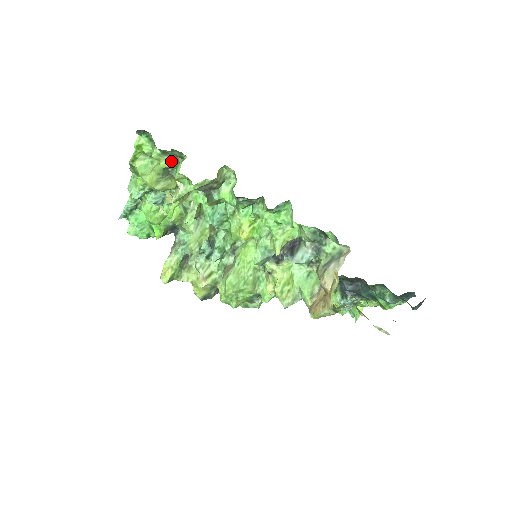
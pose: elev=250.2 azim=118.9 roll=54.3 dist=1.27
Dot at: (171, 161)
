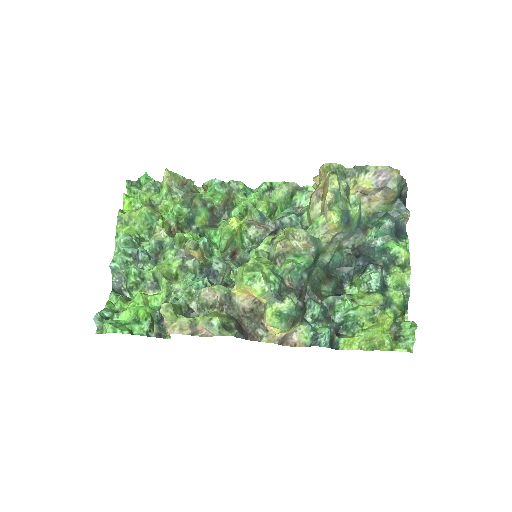
Dot at: (155, 194)
